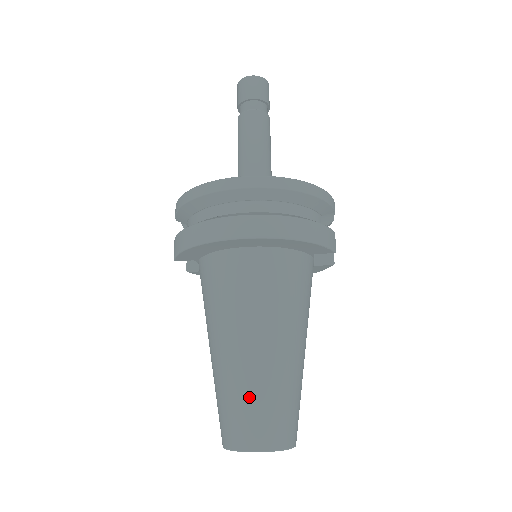
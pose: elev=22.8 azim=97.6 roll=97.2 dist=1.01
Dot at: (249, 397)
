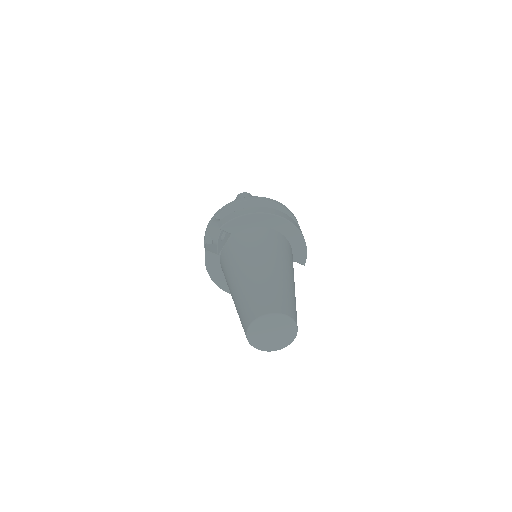
Dot at: (281, 289)
